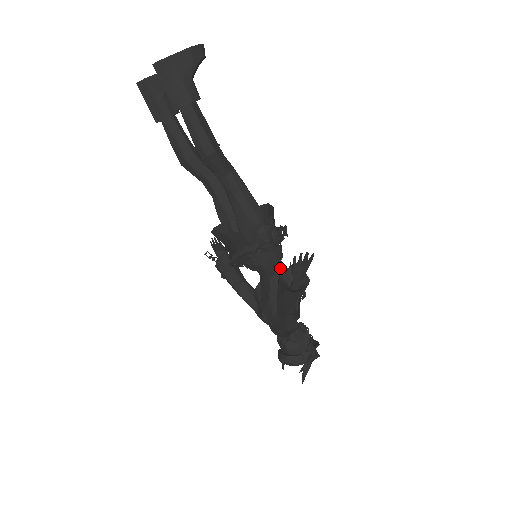
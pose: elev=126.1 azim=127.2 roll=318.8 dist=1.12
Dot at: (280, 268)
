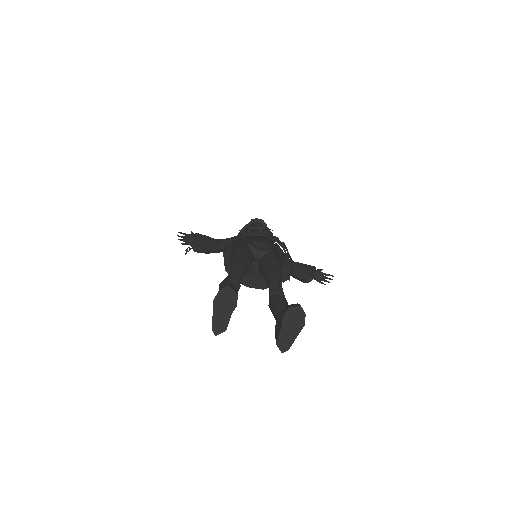
Dot at: occluded
